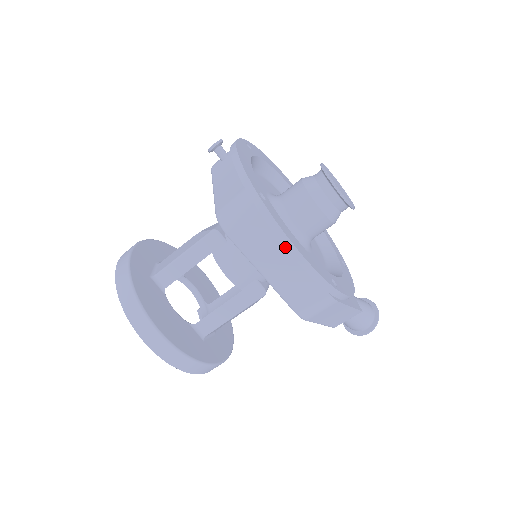
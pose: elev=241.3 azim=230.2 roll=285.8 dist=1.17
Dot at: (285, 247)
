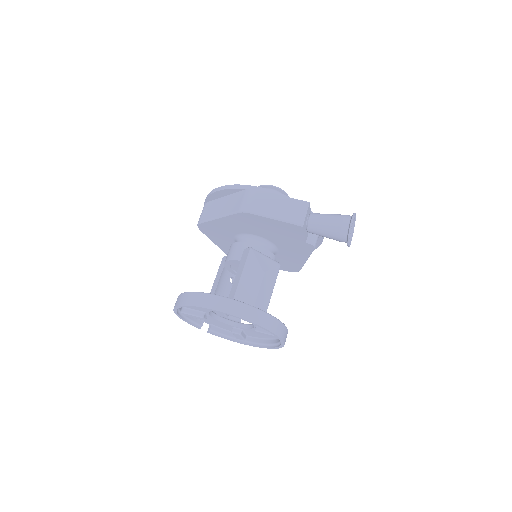
Dot at: (212, 193)
